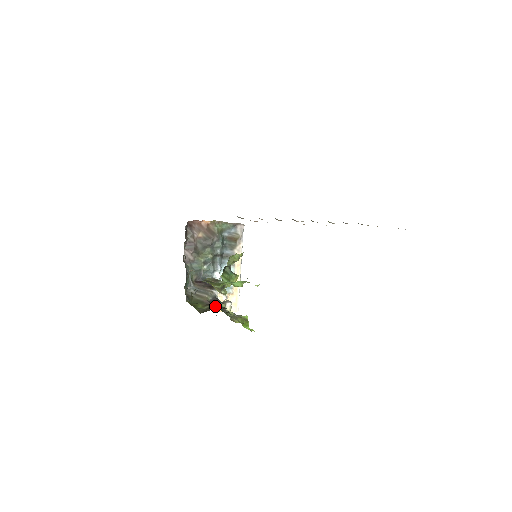
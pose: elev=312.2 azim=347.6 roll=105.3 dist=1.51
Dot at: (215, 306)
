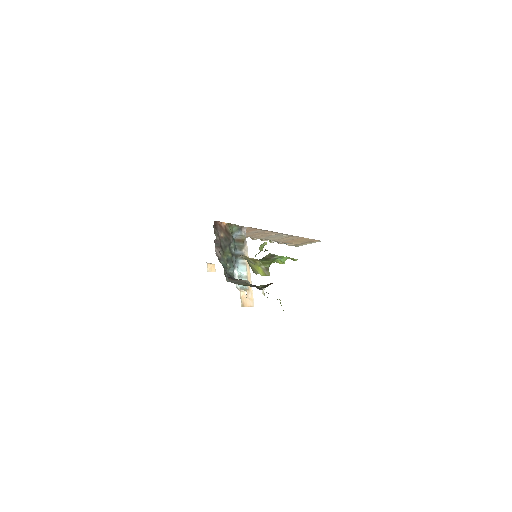
Dot at: (266, 285)
